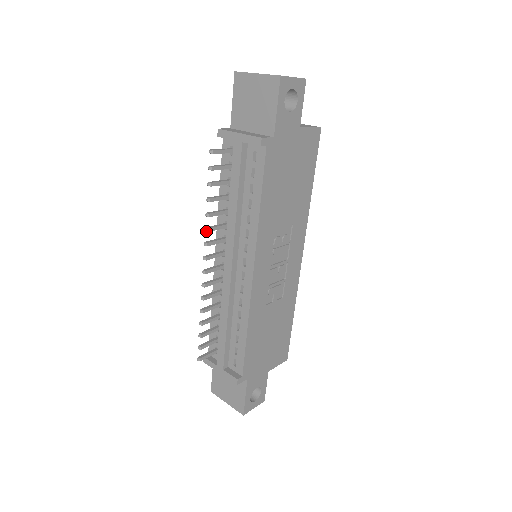
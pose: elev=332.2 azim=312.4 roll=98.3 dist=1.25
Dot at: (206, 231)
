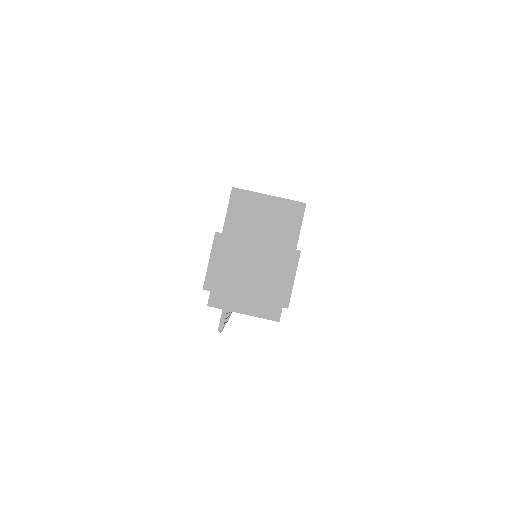
Dot at: occluded
